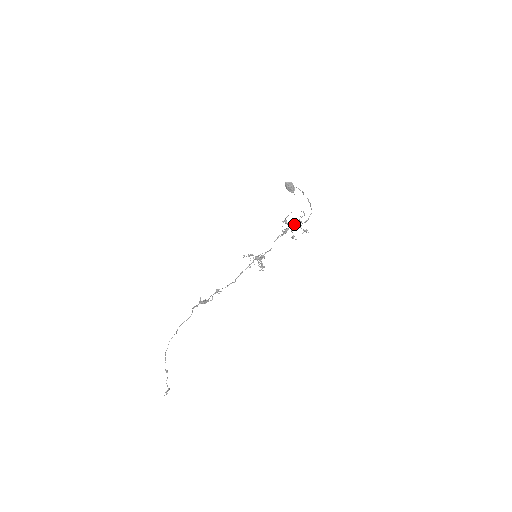
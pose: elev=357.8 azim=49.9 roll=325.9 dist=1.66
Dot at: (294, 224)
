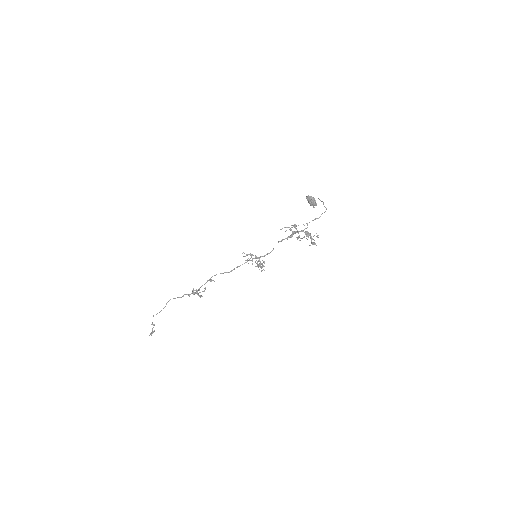
Dot at: occluded
